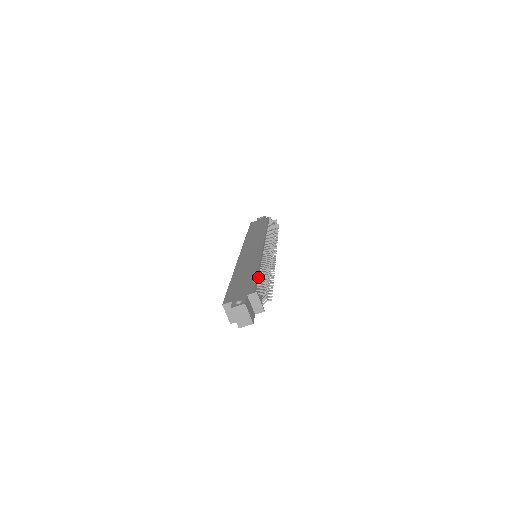
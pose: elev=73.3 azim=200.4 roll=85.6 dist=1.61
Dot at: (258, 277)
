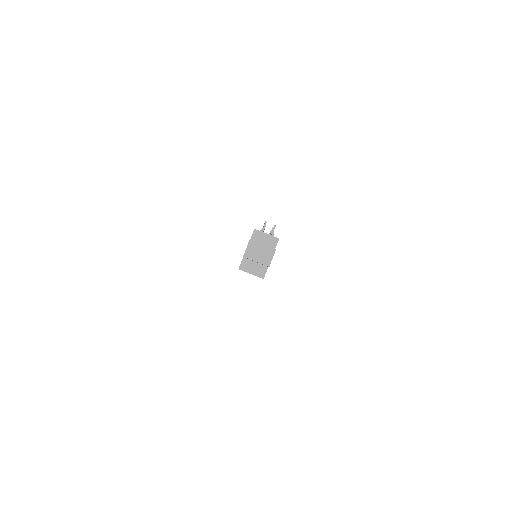
Dot at: occluded
